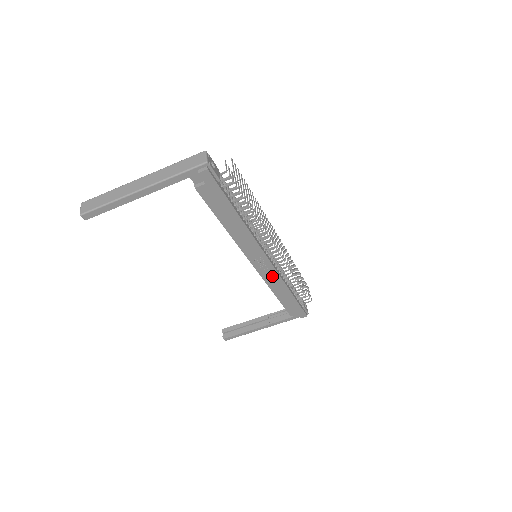
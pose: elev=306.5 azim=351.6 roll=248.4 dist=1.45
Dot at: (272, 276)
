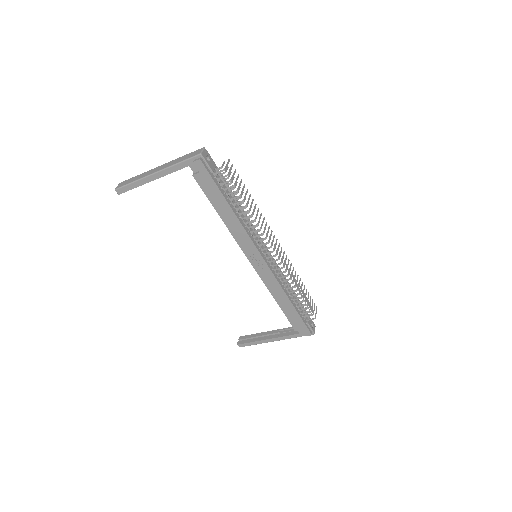
Dot at: (269, 278)
